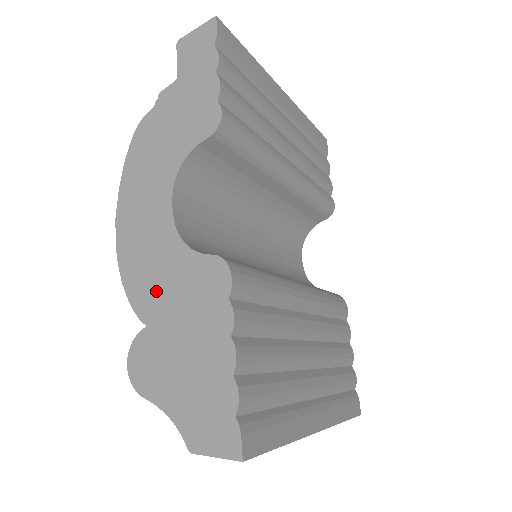
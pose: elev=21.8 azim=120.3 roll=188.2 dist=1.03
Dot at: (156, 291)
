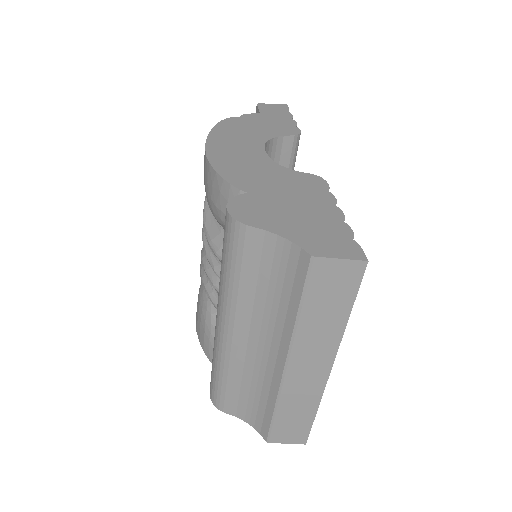
Dot at: (256, 179)
